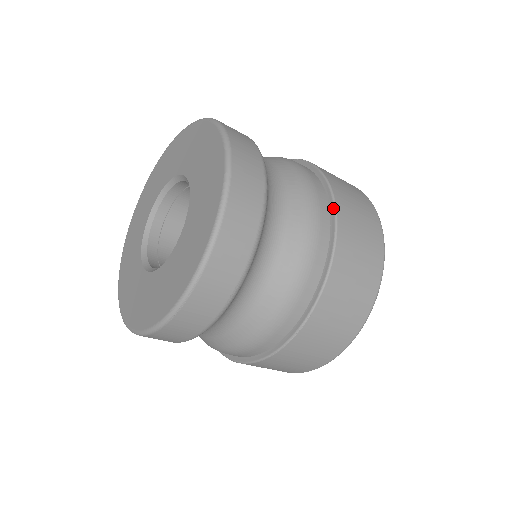
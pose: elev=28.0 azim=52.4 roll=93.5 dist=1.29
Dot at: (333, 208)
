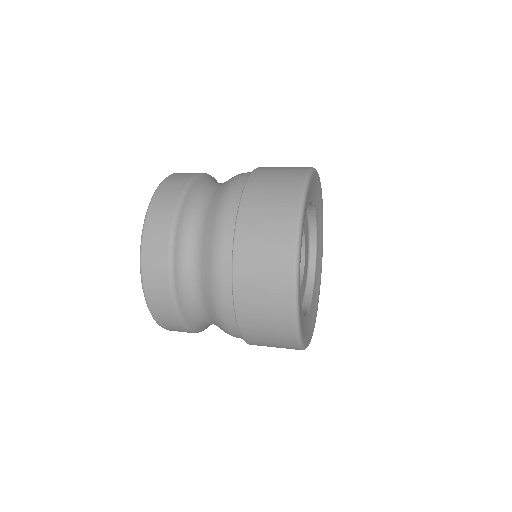
Dot at: (232, 256)
